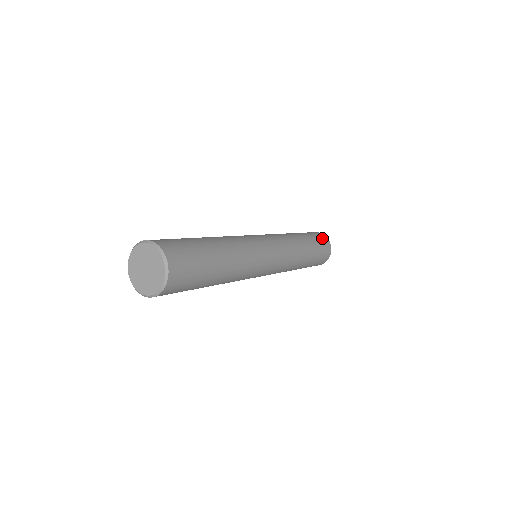
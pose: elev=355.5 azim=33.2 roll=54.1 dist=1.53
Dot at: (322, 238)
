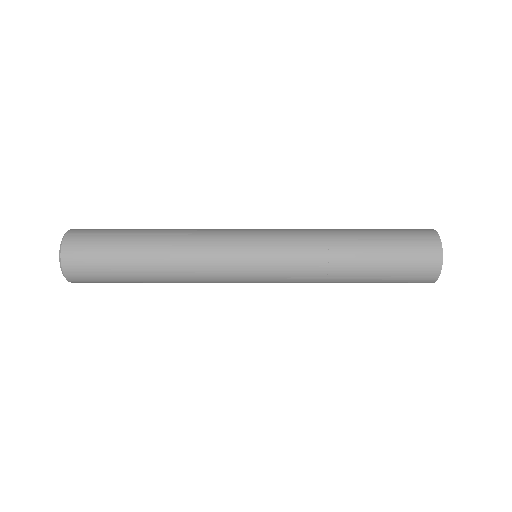
Dot at: (422, 256)
